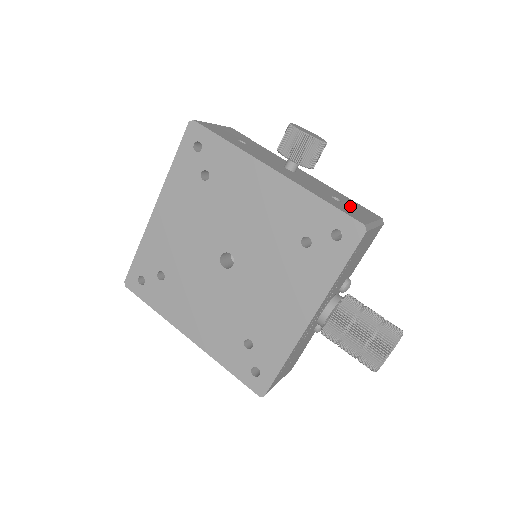
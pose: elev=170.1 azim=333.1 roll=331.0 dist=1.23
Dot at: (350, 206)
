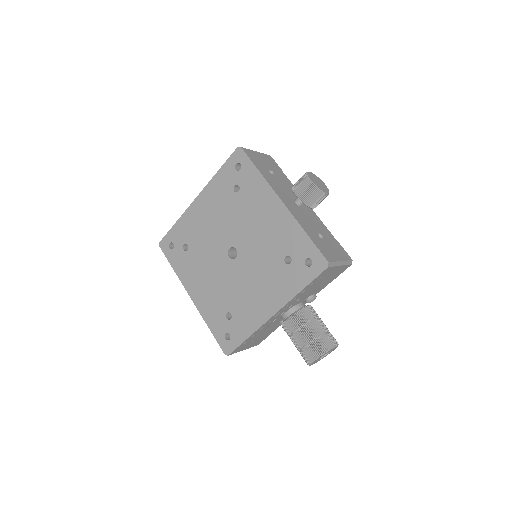
Dot at: (329, 244)
